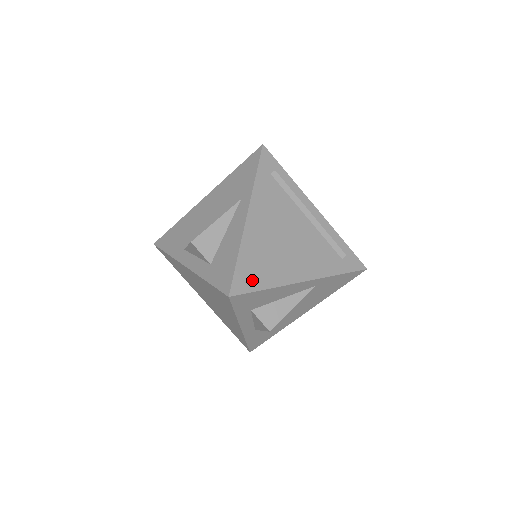
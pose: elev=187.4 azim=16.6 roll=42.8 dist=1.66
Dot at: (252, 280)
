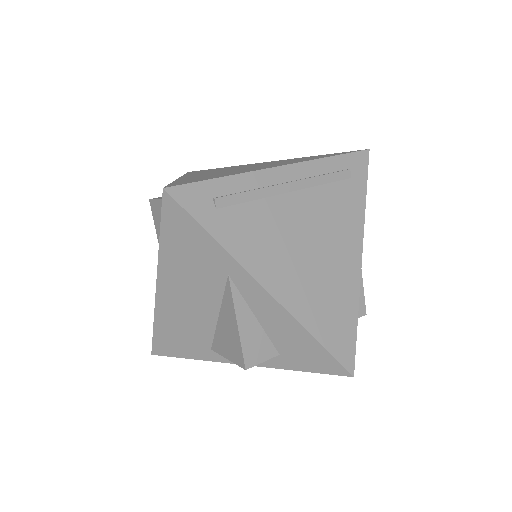
Dot at: (344, 332)
